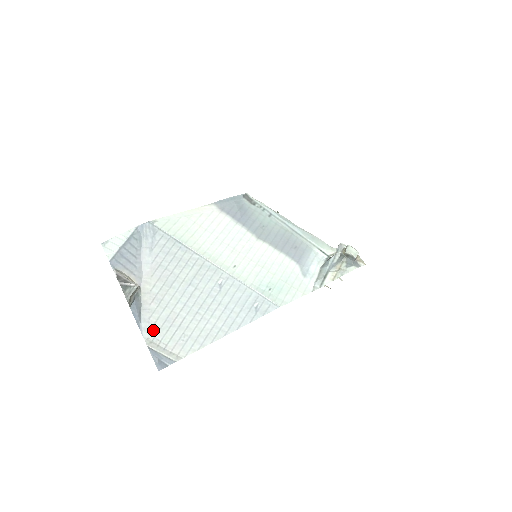
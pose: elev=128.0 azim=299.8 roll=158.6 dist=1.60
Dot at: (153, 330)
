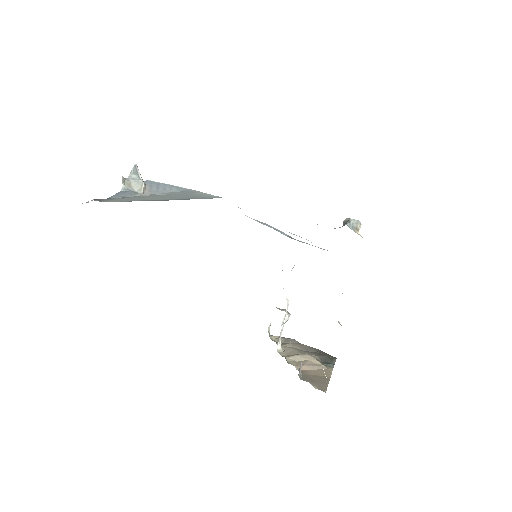
Dot at: occluded
